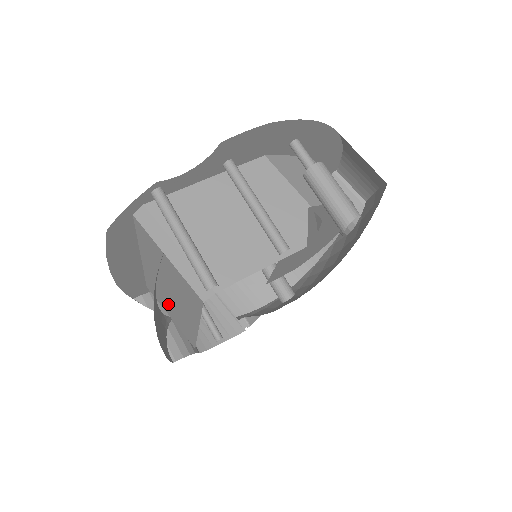
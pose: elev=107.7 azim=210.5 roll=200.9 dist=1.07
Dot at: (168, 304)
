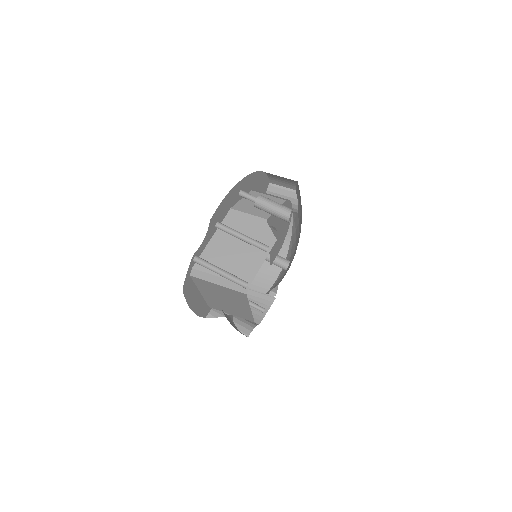
Dot at: (227, 308)
